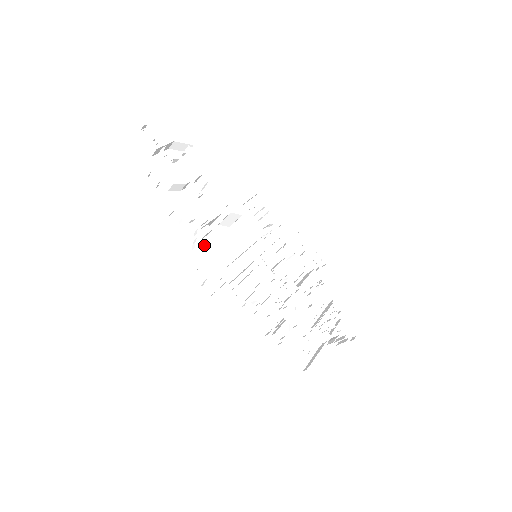
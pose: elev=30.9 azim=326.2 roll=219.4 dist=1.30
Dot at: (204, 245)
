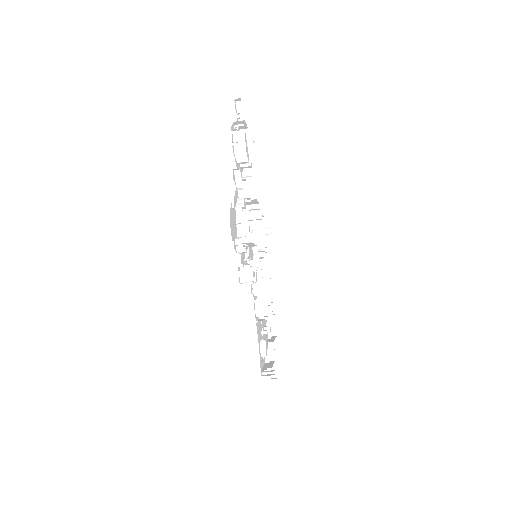
Dot at: (233, 215)
